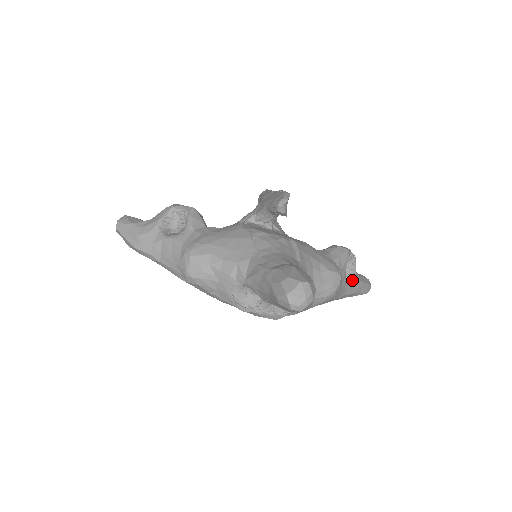
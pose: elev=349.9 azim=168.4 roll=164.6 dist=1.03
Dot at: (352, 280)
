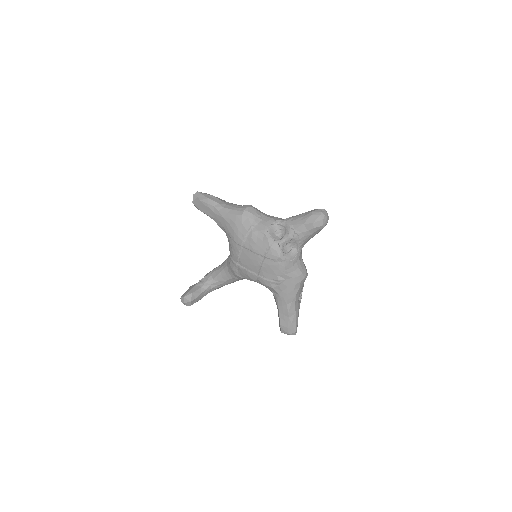
Dot at: (299, 303)
